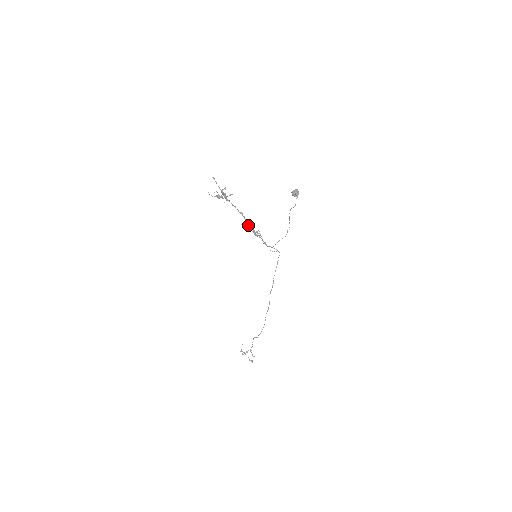
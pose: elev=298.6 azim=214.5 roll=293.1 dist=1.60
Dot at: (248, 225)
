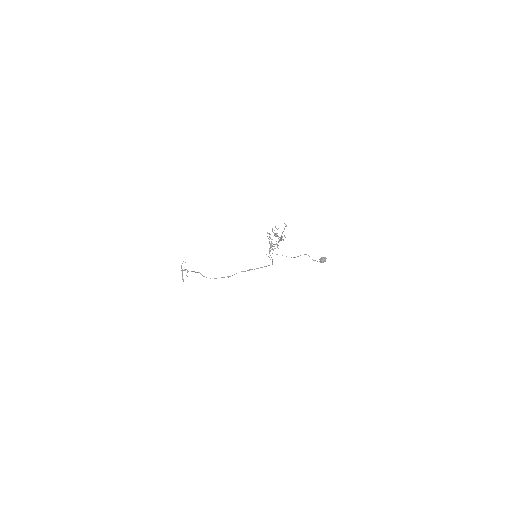
Dot at: occluded
